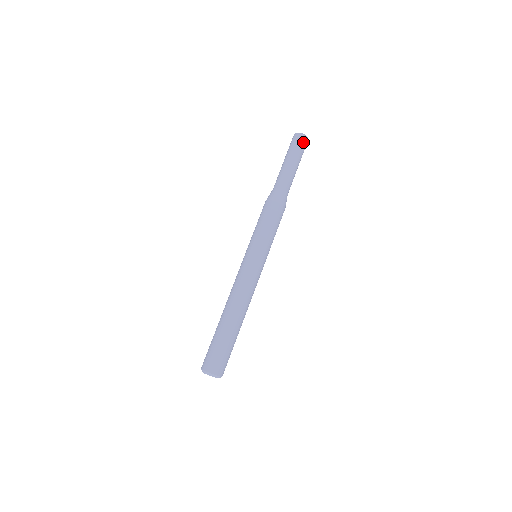
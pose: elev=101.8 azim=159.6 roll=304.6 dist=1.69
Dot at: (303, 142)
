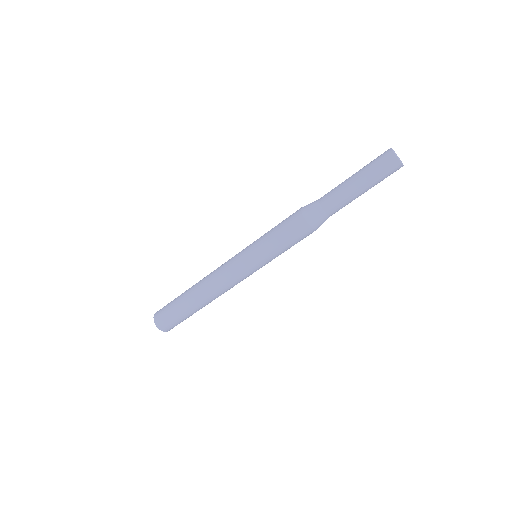
Dot at: occluded
